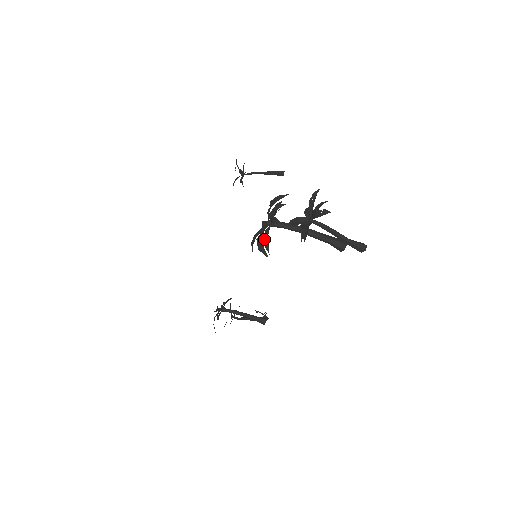
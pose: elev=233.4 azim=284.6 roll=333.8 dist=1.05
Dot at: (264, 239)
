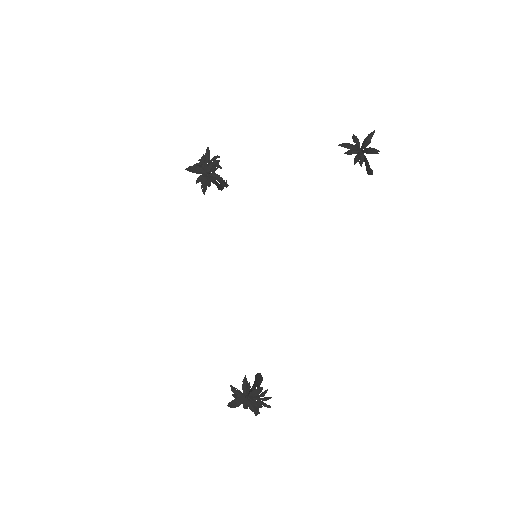
Dot at: (237, 398)
